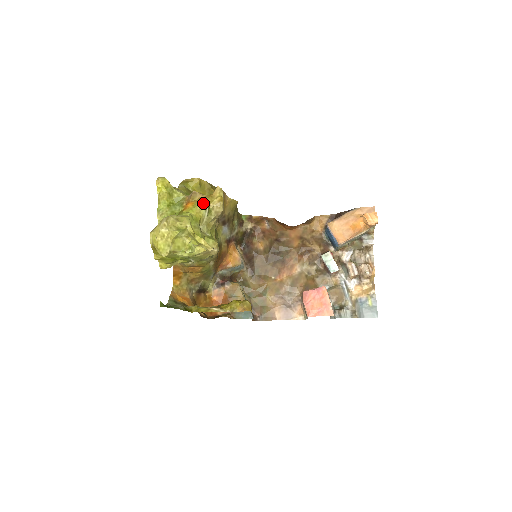
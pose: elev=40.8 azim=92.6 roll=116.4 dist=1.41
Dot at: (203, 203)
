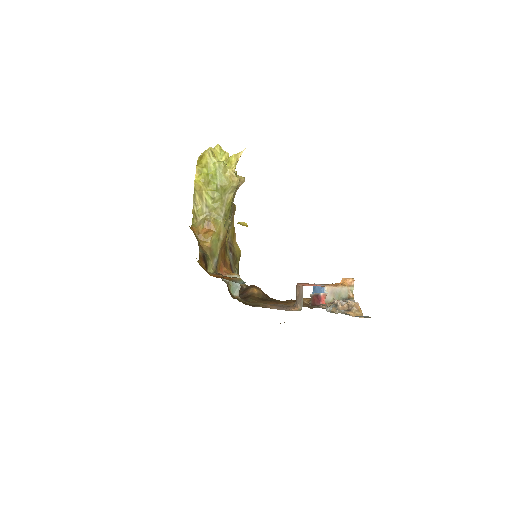
Dot at: occluded
